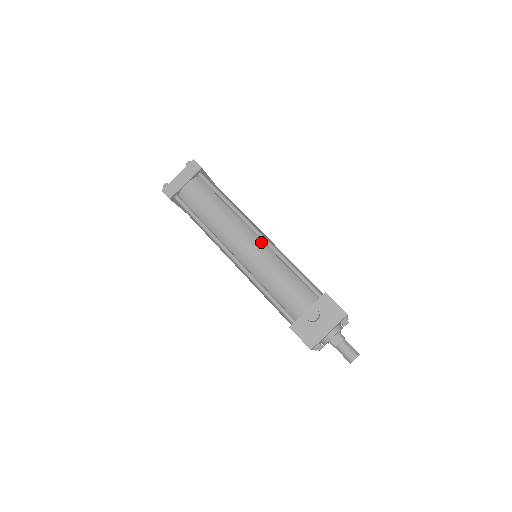
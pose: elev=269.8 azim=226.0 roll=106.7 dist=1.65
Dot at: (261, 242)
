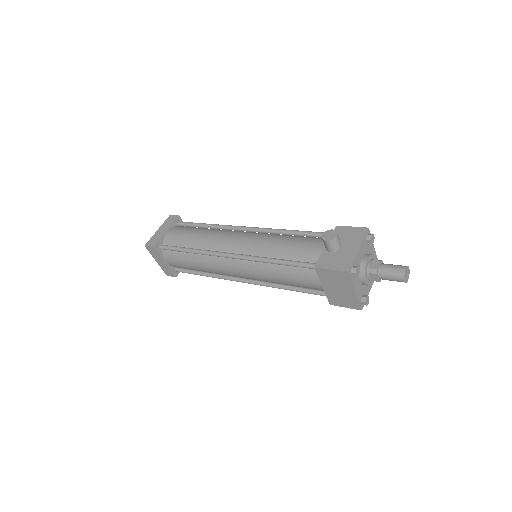
Dot at: (254, 233)
